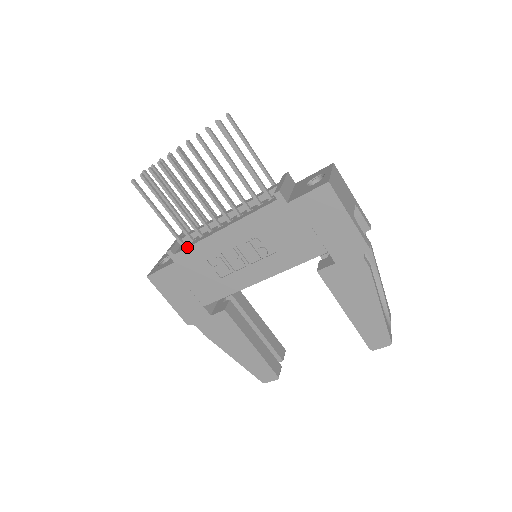
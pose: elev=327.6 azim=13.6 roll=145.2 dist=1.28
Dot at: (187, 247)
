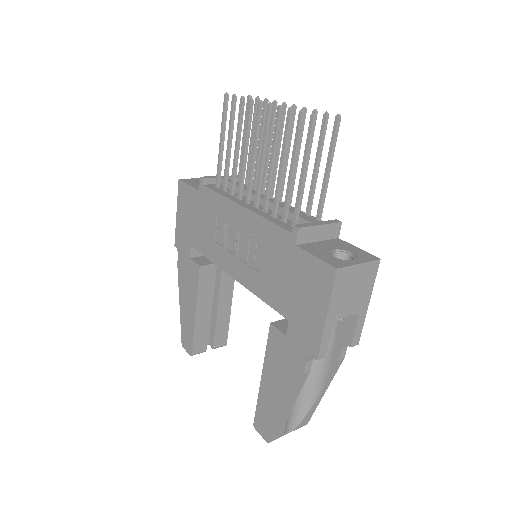
Dot at: (214, 190)
